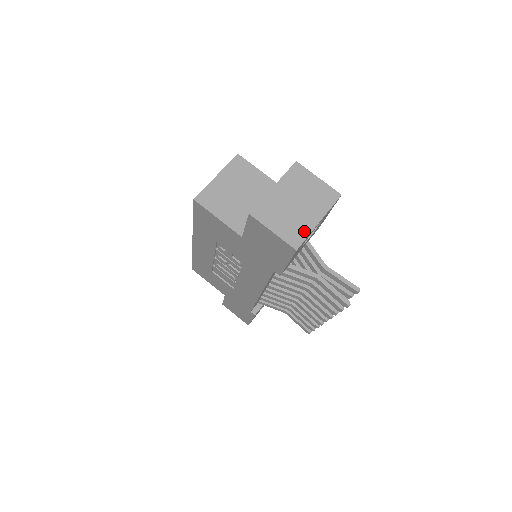
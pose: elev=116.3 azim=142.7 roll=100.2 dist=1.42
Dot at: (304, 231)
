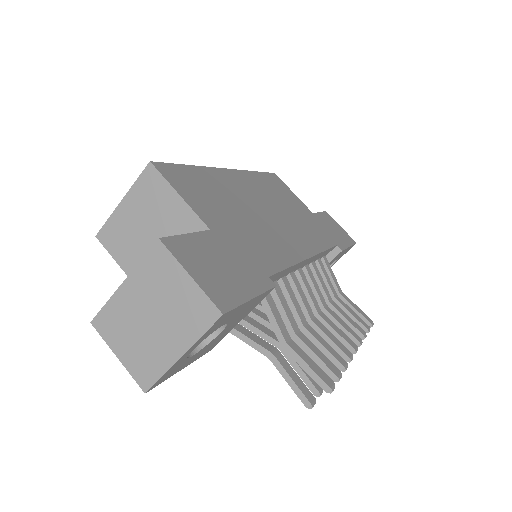
Dot at: (158, 366)
